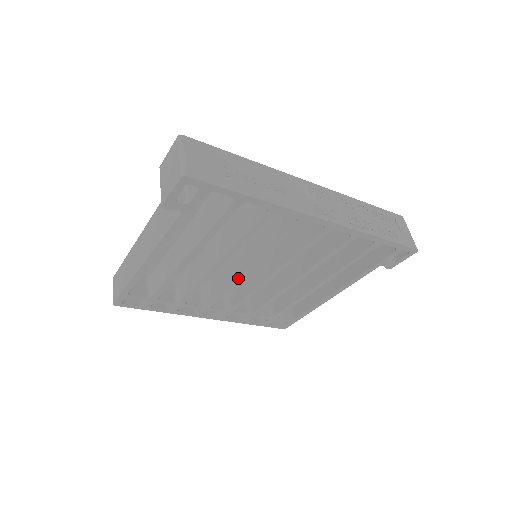
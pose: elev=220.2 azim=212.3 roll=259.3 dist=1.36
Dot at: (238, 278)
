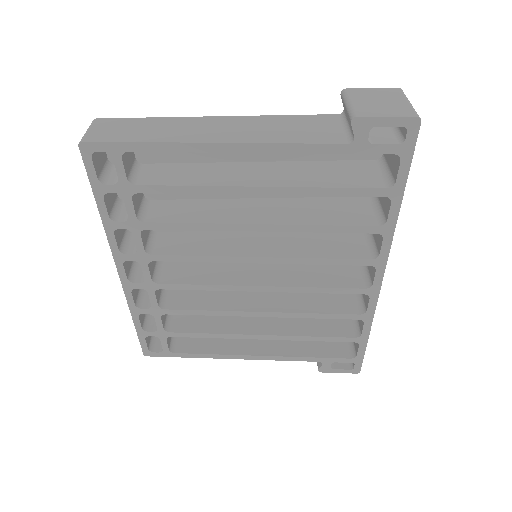
Dot at: (236, 259)
